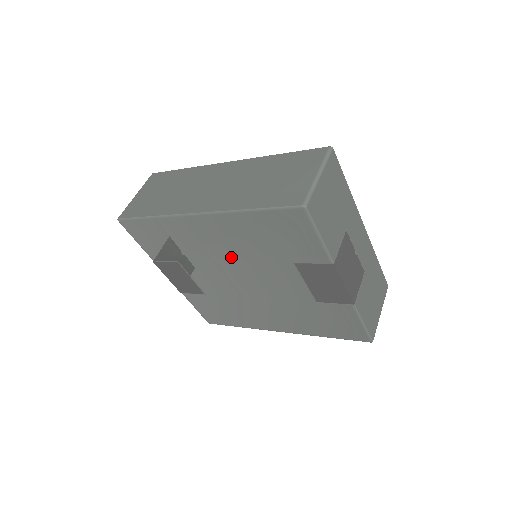
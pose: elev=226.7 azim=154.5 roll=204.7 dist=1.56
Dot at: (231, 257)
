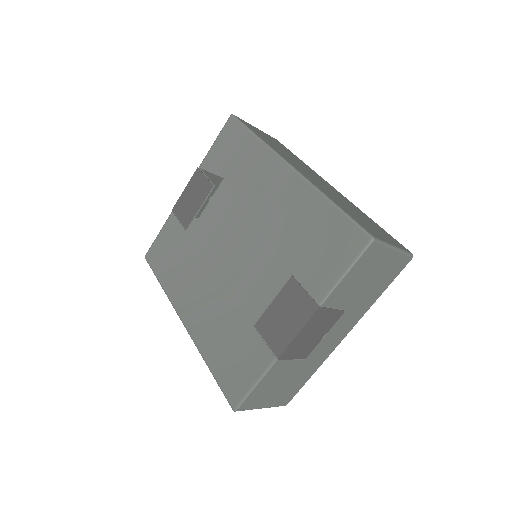
Dot at: (257, 222)
